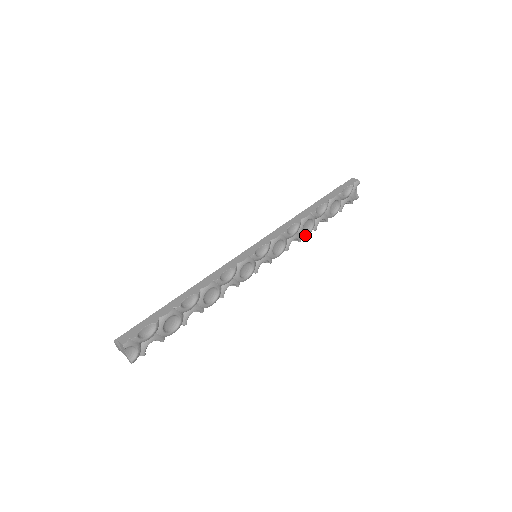
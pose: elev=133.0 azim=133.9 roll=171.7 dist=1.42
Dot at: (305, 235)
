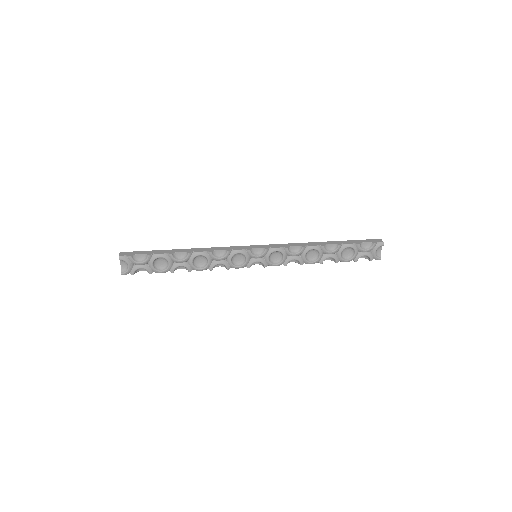
Dot at: (308, 262)
